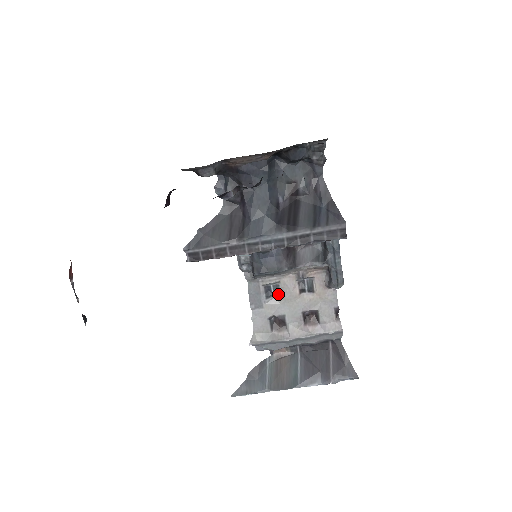
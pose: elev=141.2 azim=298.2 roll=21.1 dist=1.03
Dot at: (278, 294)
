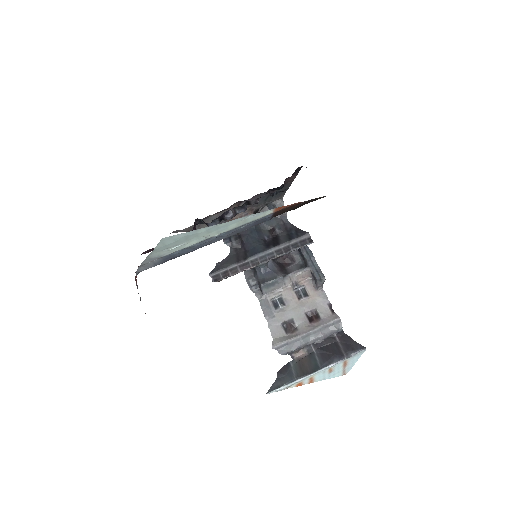
Dot at: (283, 304)
